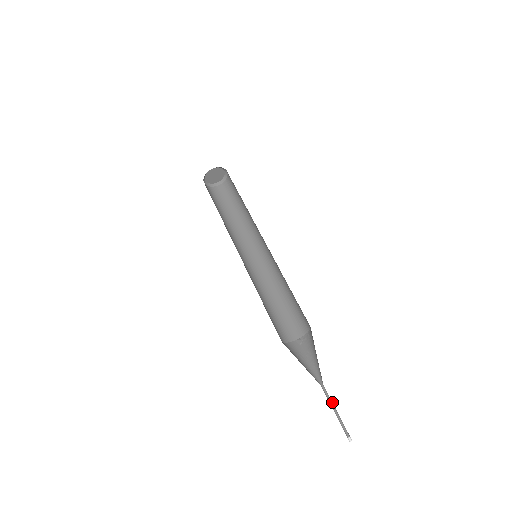
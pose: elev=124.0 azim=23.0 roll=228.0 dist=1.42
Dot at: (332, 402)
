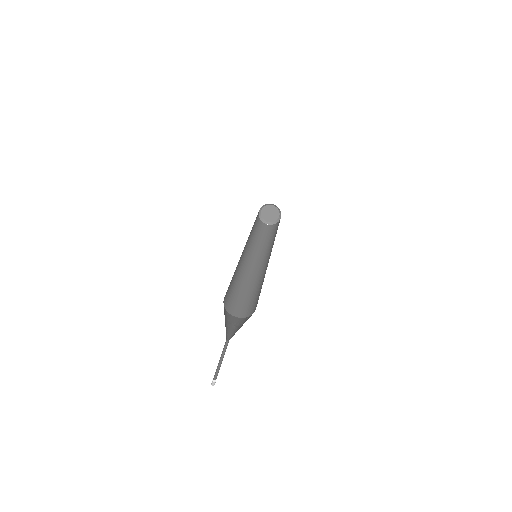
Dot at: occluded
